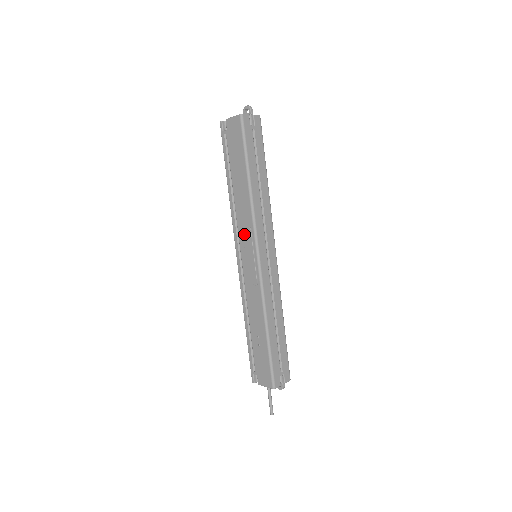
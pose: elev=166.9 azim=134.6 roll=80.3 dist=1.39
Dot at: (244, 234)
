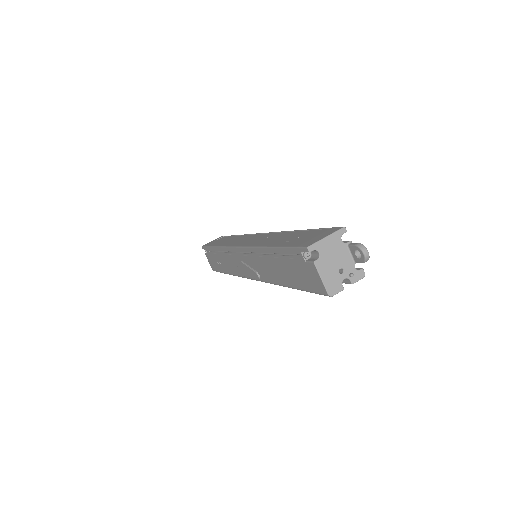
Dot at: (252, 265)
